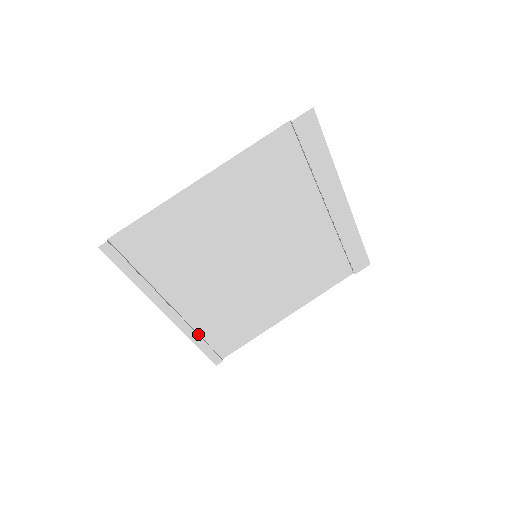
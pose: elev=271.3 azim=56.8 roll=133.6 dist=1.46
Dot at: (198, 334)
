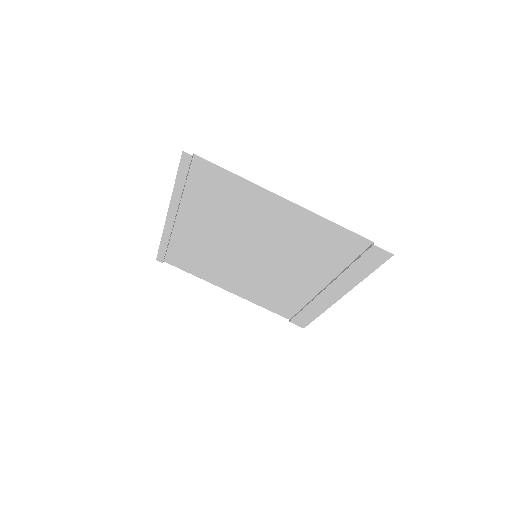
Dot at: (170, 240)
